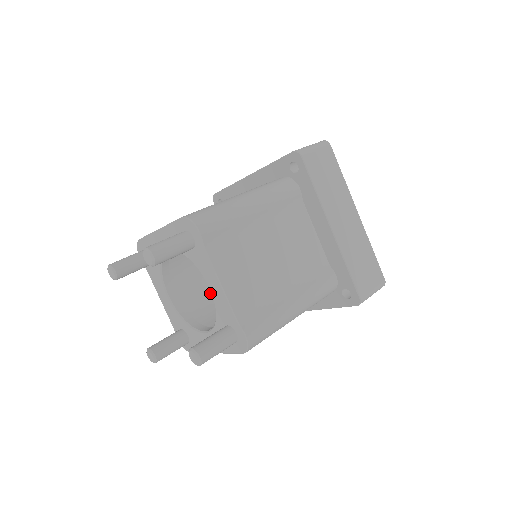
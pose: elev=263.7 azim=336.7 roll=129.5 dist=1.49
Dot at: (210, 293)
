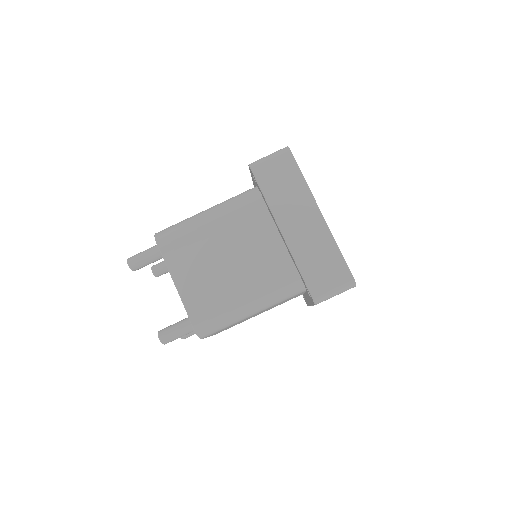
Dot at: occluded
